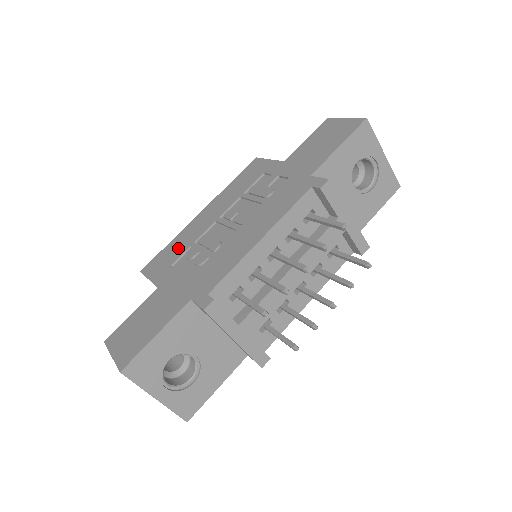
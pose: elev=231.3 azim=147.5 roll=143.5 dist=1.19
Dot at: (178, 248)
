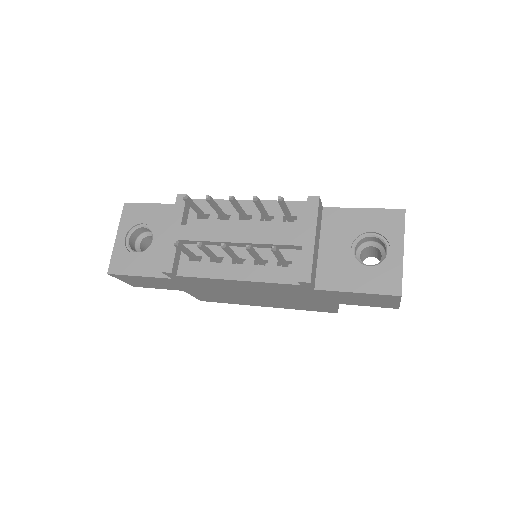
Dot at: occluded
